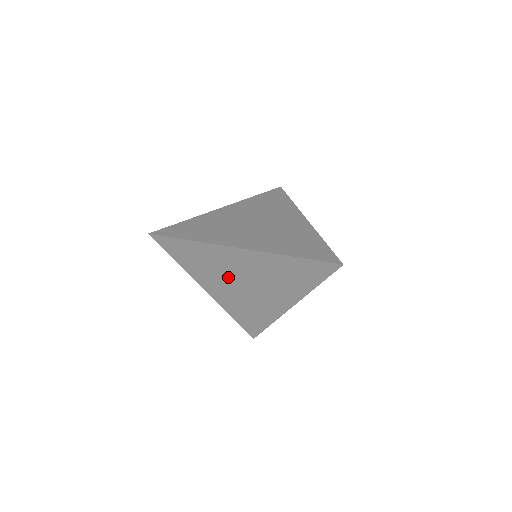
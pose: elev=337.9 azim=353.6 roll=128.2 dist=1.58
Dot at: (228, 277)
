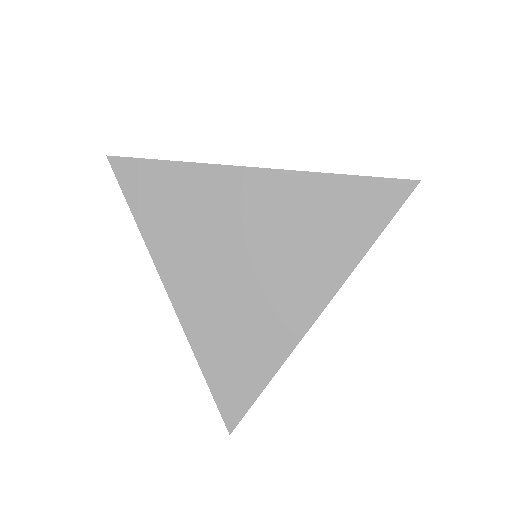
Dot at: (218, 245)
